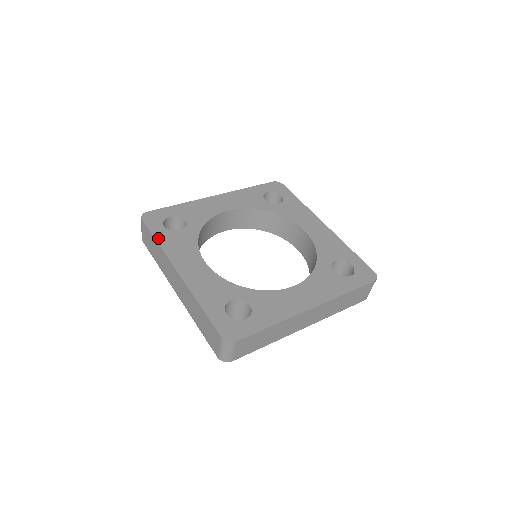
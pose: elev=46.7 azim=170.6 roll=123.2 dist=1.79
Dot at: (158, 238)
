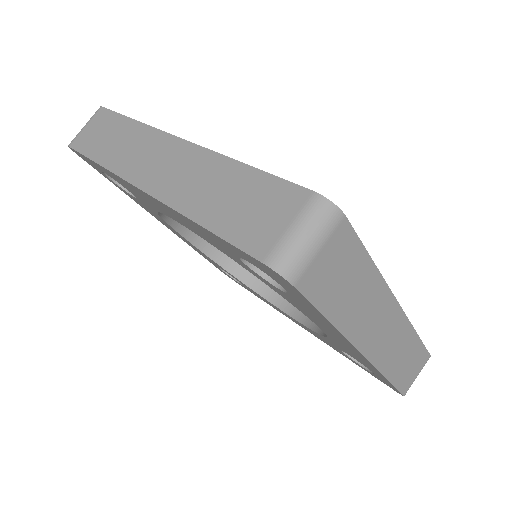
Dot at: occluded
